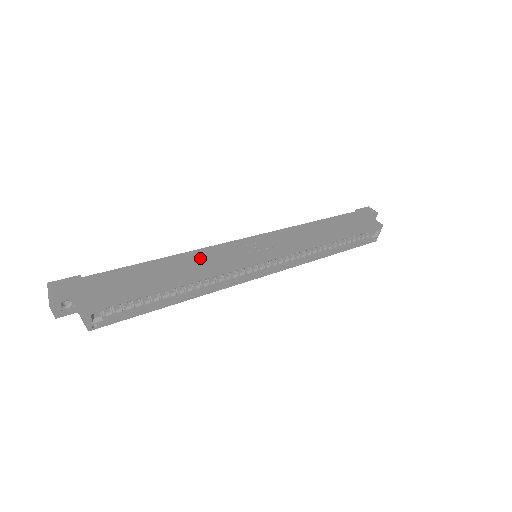
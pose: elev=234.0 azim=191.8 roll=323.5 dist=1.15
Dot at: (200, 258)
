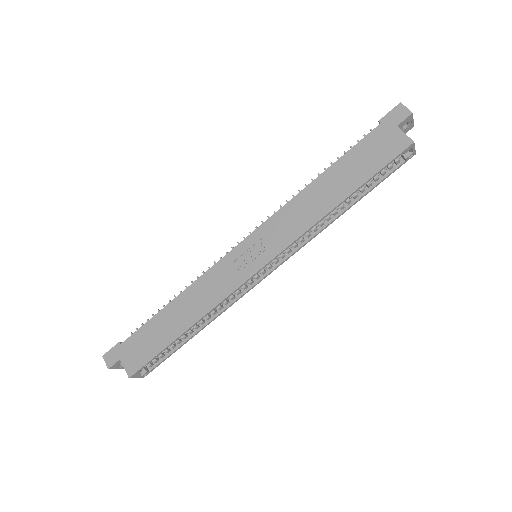
Dot at: (198, 293)
